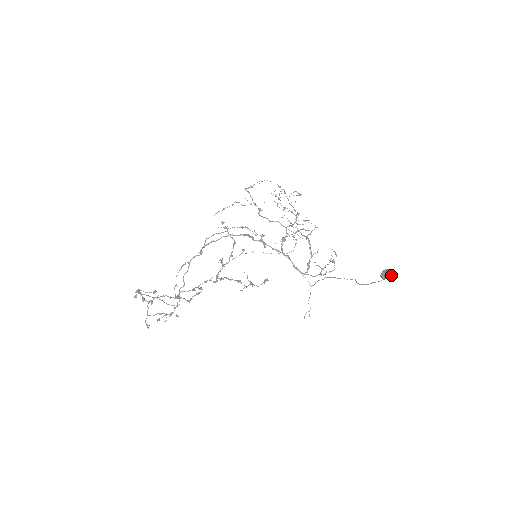
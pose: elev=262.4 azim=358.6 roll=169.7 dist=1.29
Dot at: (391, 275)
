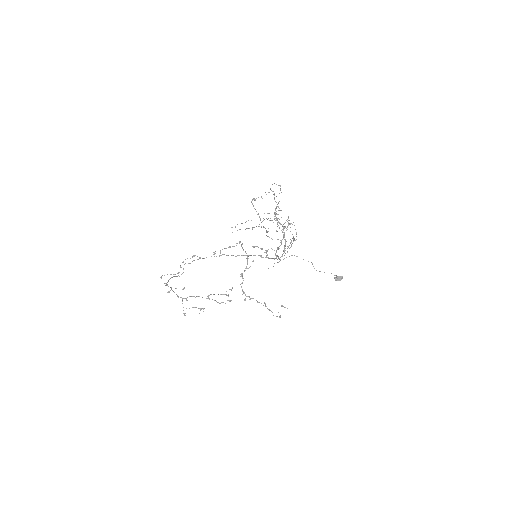
Dot at: occluded
